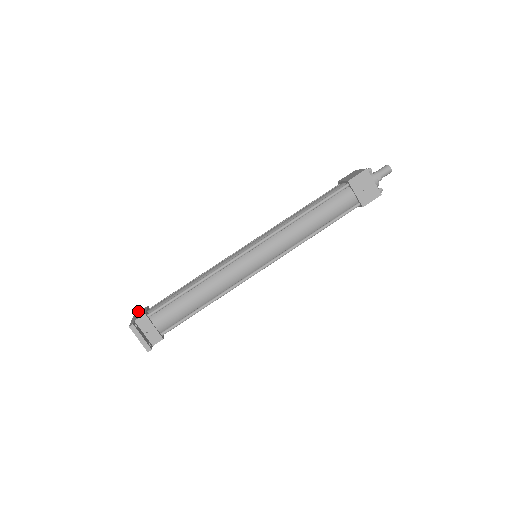
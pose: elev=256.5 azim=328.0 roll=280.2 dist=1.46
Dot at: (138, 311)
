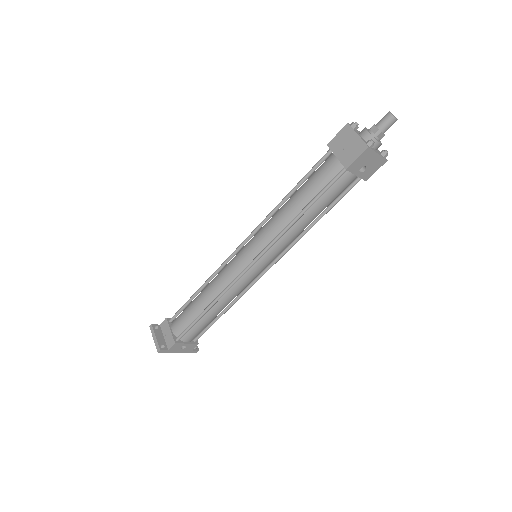
Dot at: occluded
